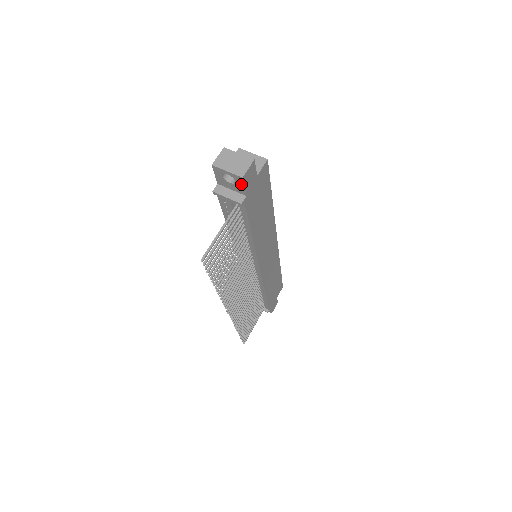
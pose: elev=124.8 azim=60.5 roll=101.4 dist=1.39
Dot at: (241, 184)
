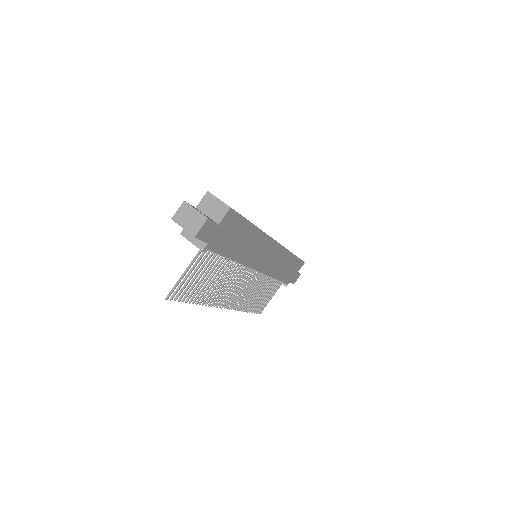
Dot at: (198, 238)
